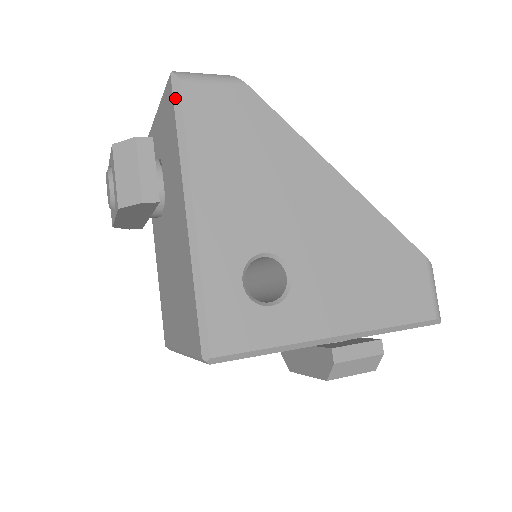
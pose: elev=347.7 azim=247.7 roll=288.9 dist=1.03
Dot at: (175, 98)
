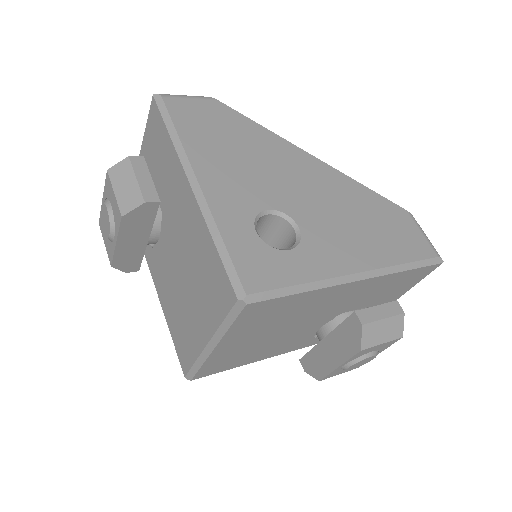
Dot at: (161, 109)
